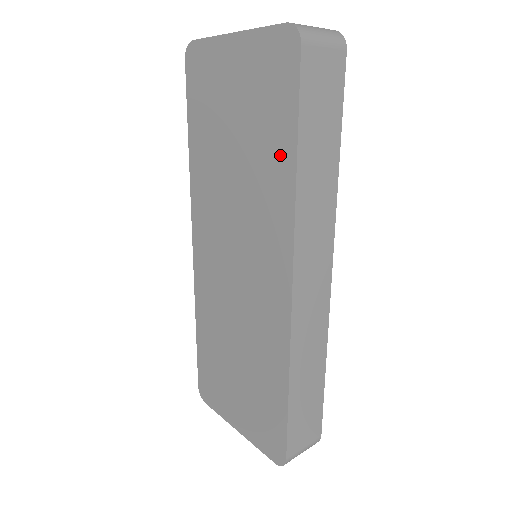
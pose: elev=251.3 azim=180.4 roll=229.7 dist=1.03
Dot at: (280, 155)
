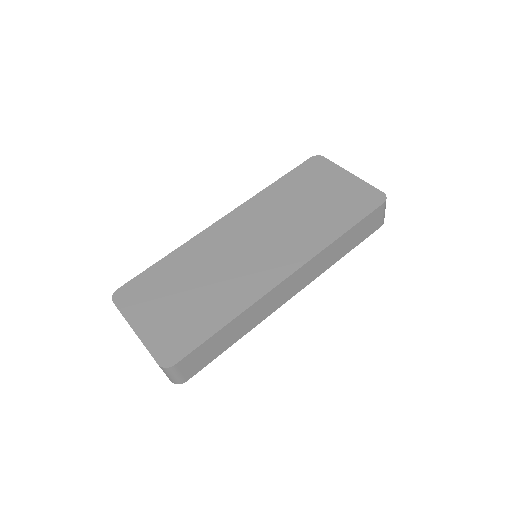
Dot at: (336, 226)
